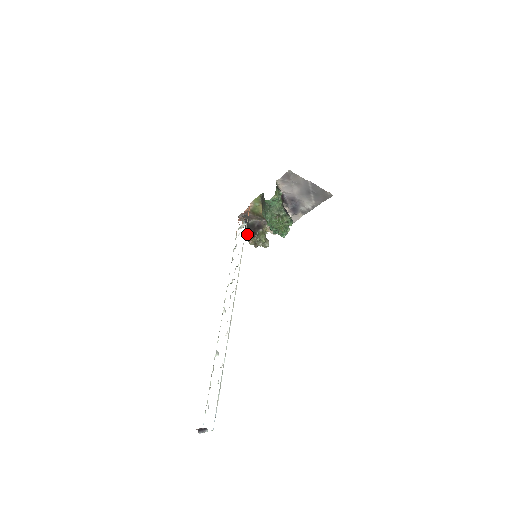
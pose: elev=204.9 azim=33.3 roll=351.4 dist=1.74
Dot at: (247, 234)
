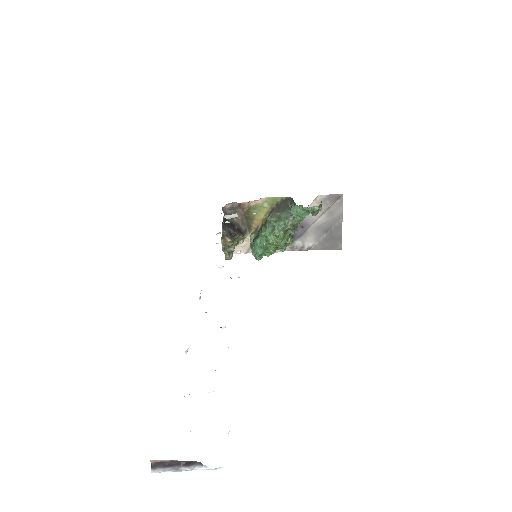
Dot at: (224, 229)
